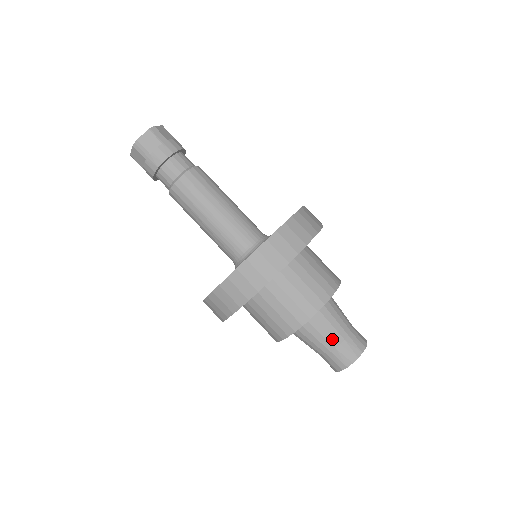
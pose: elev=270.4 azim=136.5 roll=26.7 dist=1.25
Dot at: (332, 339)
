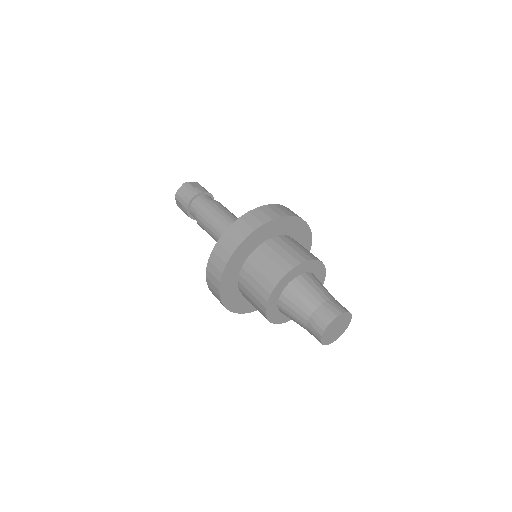
Dot at: (323, 294)
